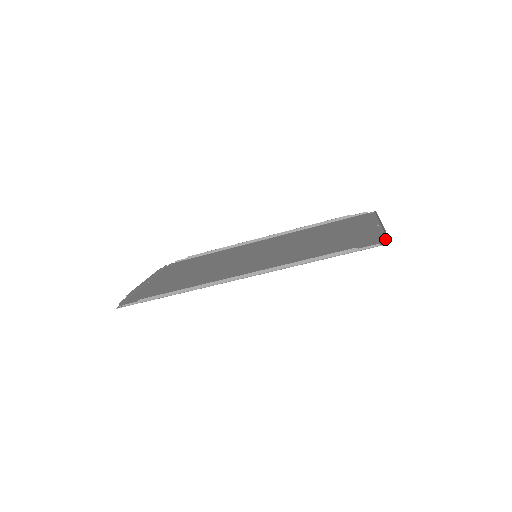
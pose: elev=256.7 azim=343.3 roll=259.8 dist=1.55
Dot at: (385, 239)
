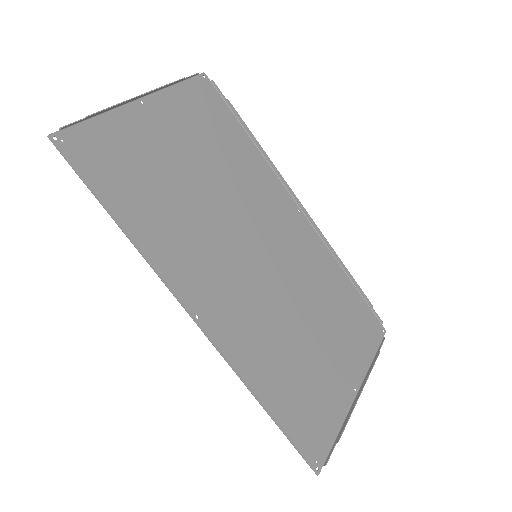
Dot at: (326, 455)
